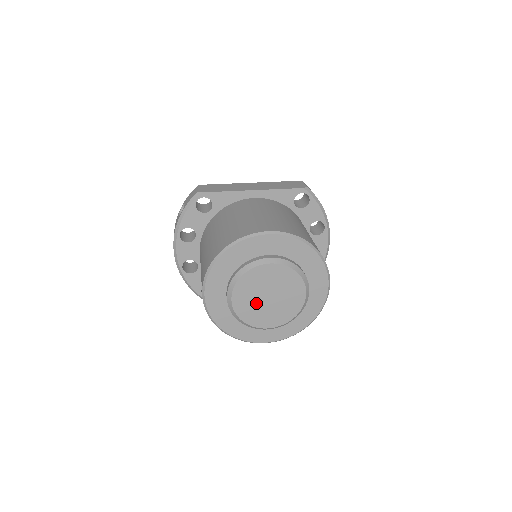
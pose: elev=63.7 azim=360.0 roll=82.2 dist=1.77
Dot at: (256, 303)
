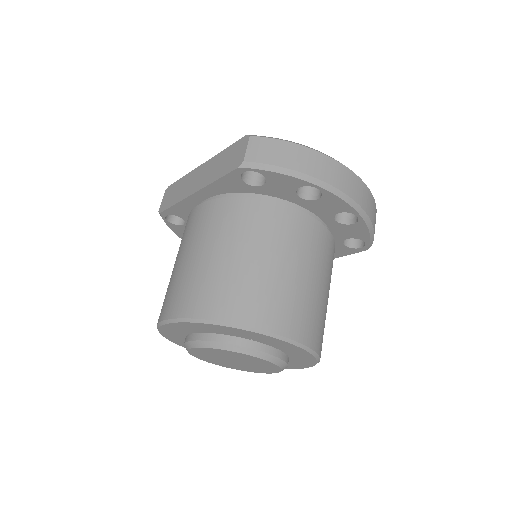
Dot at: (231, 363)
